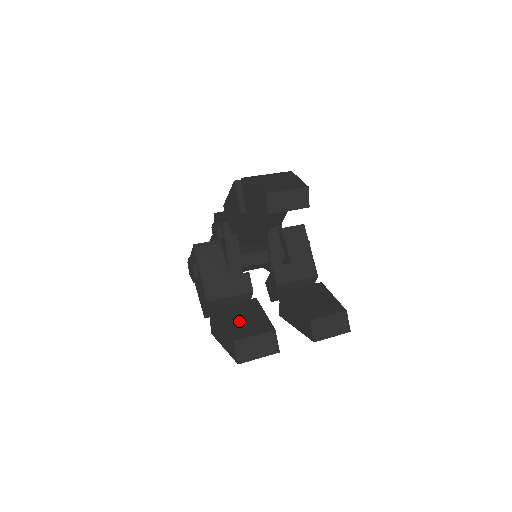
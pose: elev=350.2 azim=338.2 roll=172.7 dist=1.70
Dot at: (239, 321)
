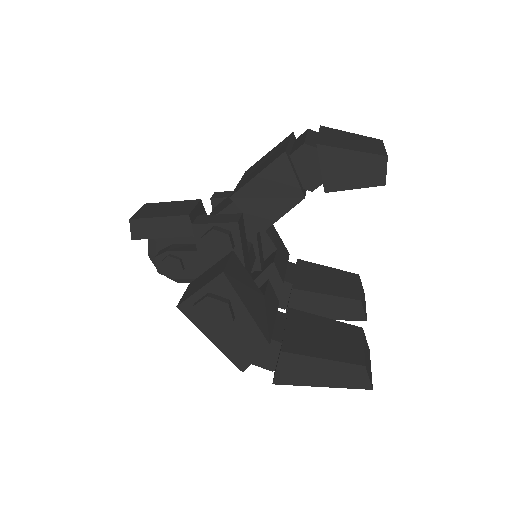
Dot at: (328, 342)
